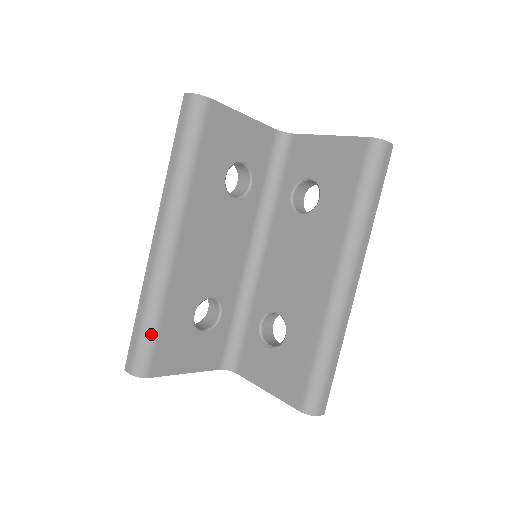
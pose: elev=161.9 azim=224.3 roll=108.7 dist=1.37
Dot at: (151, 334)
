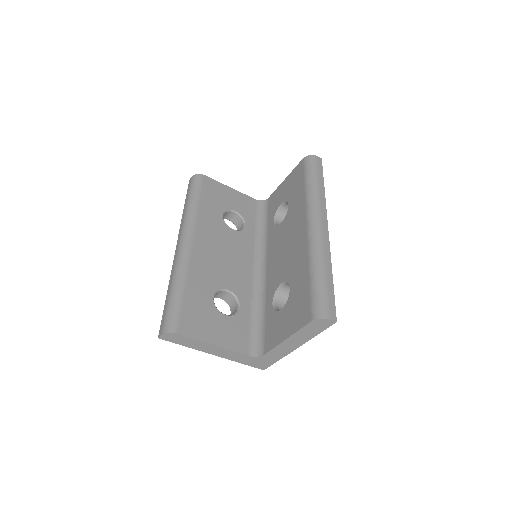
Dot at: (177, 300)
